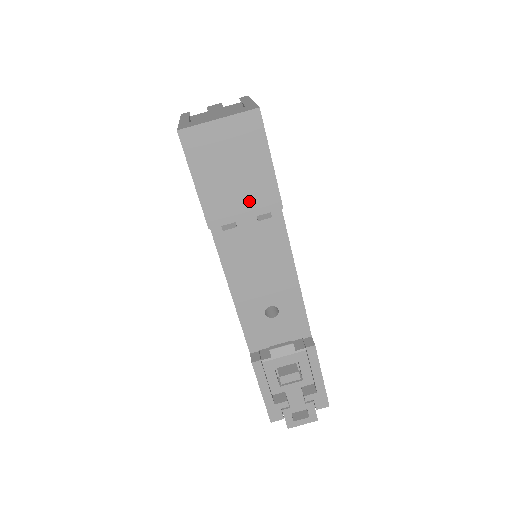
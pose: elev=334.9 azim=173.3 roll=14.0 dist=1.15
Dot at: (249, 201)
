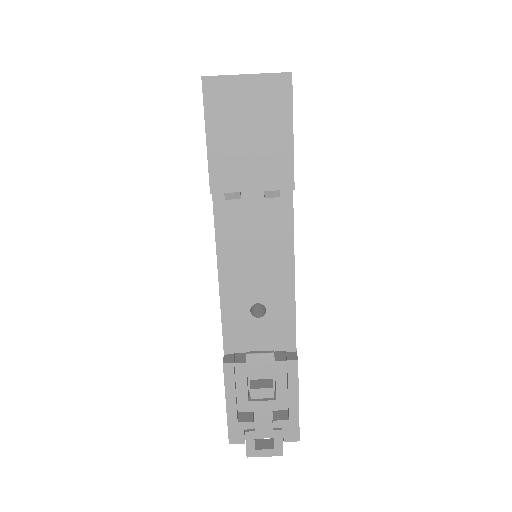
Dot at: (260, 172)
